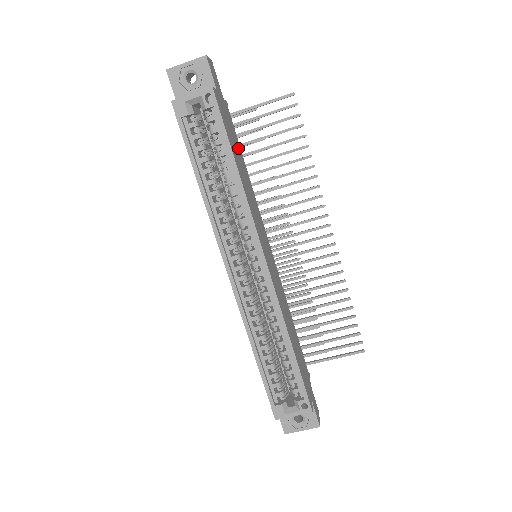
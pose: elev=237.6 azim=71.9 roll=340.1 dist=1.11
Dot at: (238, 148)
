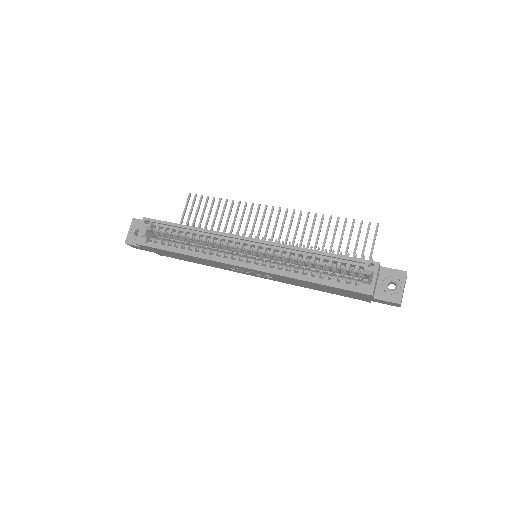
Dot at: occluded
